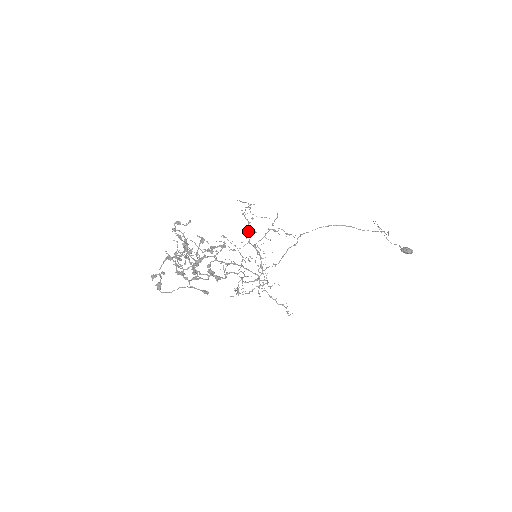
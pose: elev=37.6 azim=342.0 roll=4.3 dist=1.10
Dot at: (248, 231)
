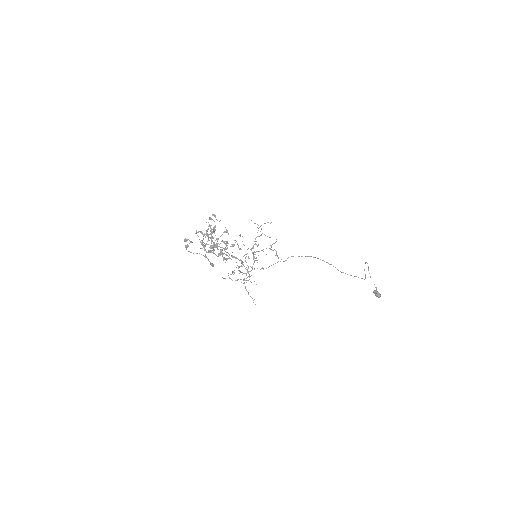
Dot at: (255, 241)
